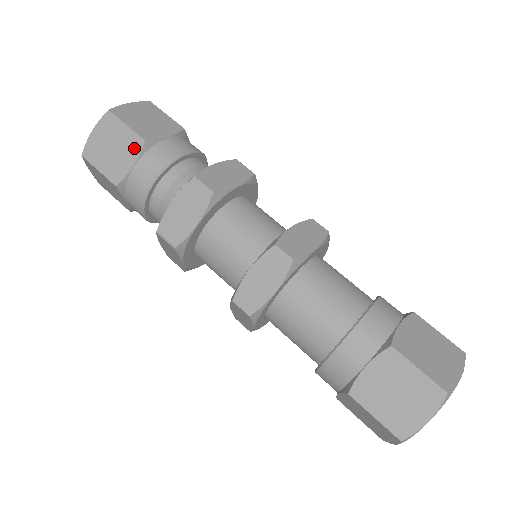
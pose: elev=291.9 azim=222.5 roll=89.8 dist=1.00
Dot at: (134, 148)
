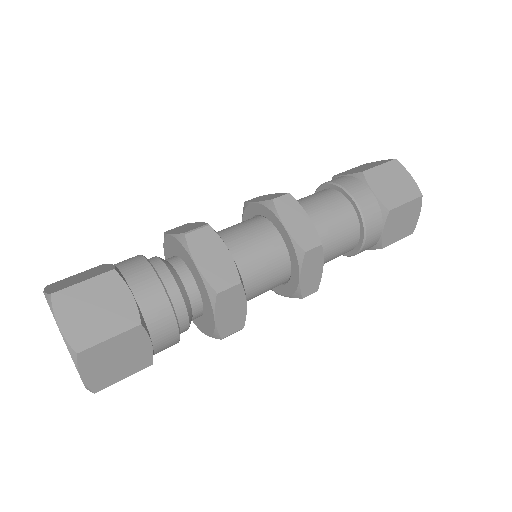
Dot at: (138, 338)
